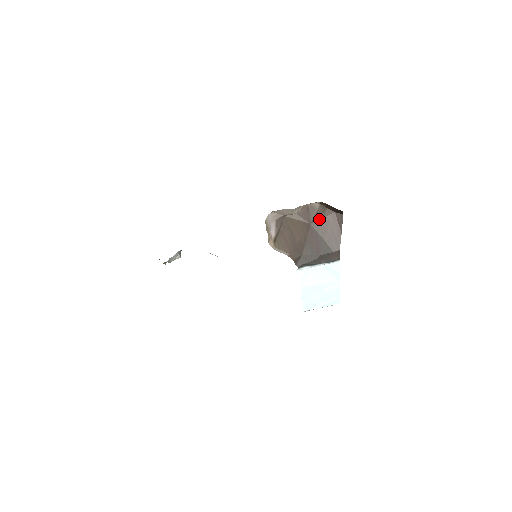
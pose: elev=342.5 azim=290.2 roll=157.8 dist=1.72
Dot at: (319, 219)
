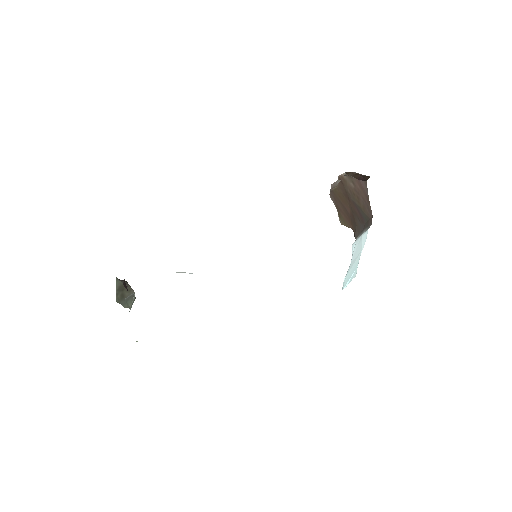
Dot at: (352, 189)
